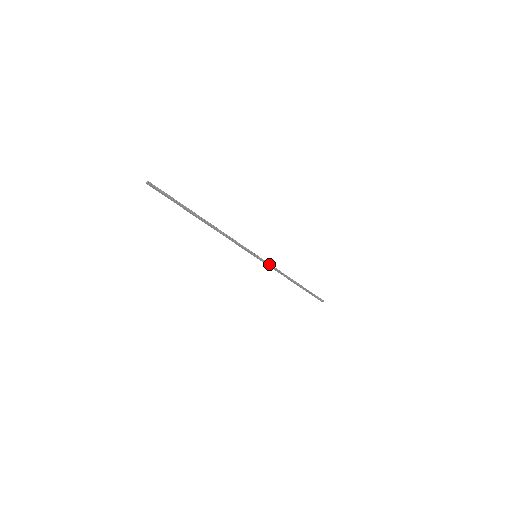
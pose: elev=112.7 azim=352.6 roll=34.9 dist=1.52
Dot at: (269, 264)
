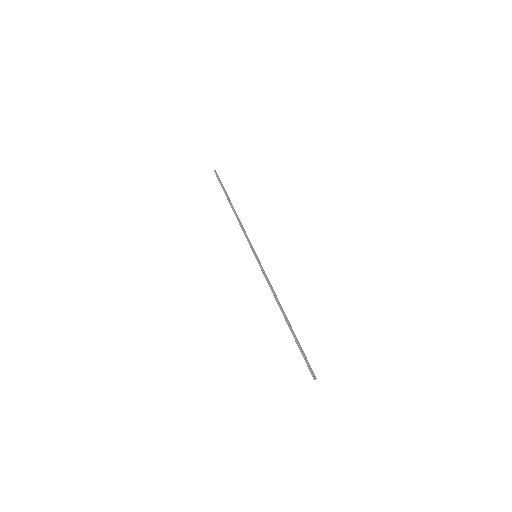
Dot at: (249, 240)
